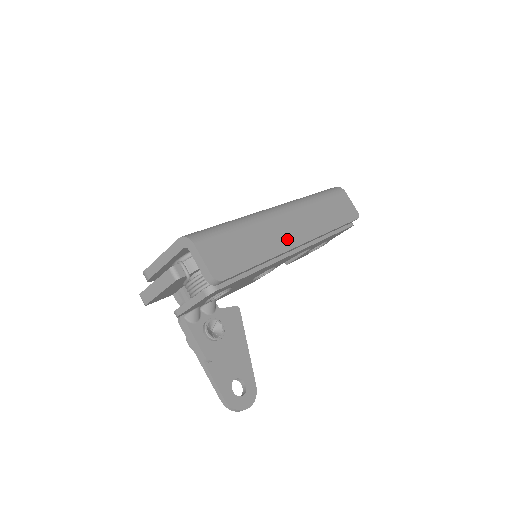
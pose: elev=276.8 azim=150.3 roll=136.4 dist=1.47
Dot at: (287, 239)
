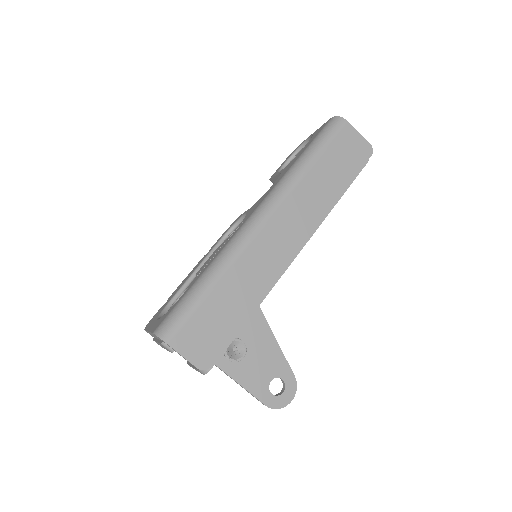
Dot at: (277, 259)
